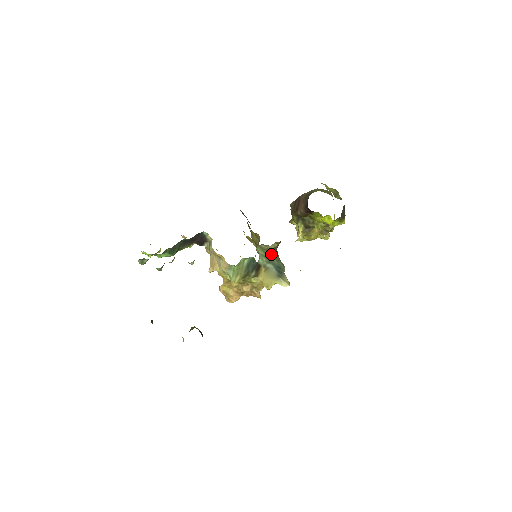
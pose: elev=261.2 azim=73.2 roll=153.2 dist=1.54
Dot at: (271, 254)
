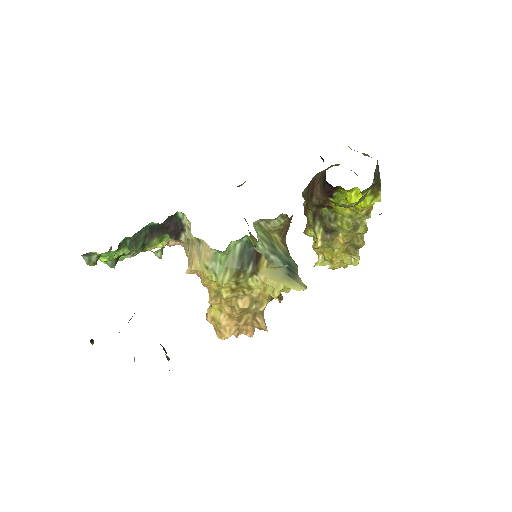
Dot at: (276, 242)
